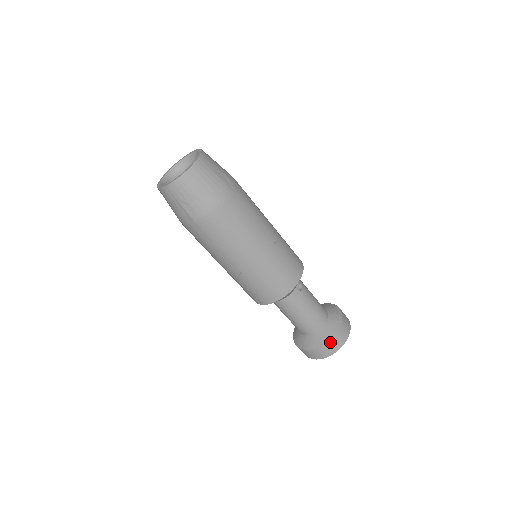
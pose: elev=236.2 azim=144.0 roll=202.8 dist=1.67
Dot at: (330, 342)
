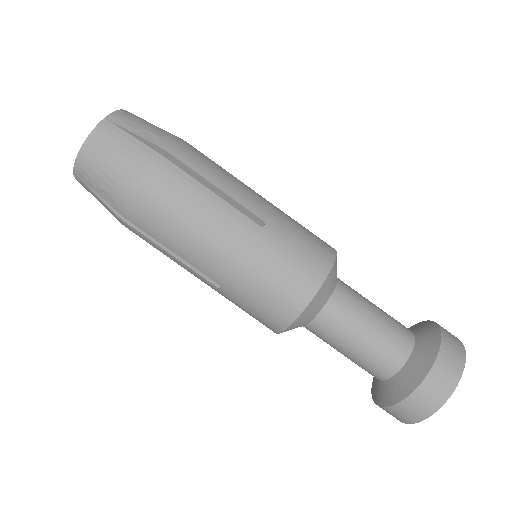
Dot at: (441, 328)
